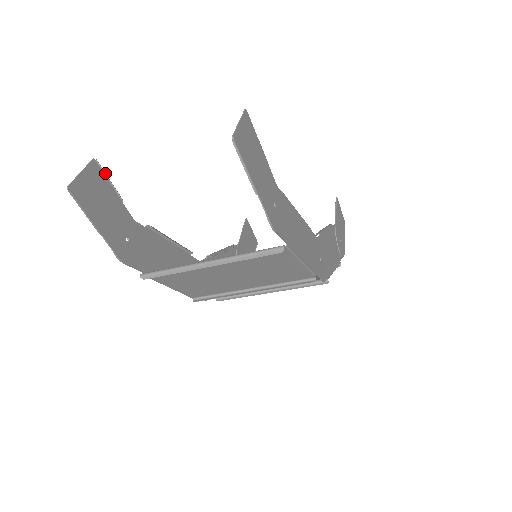
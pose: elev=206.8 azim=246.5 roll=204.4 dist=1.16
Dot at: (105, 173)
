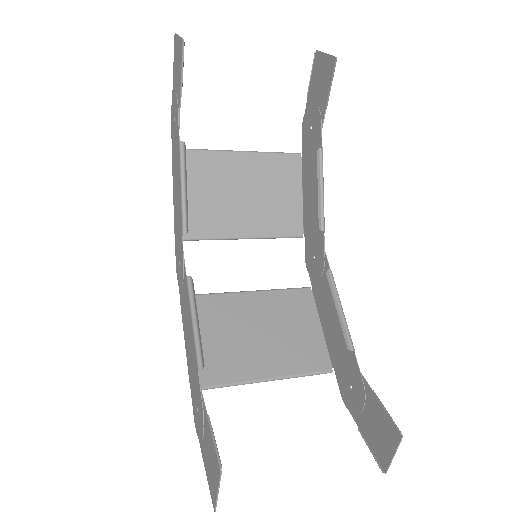
Dot at: occluded
